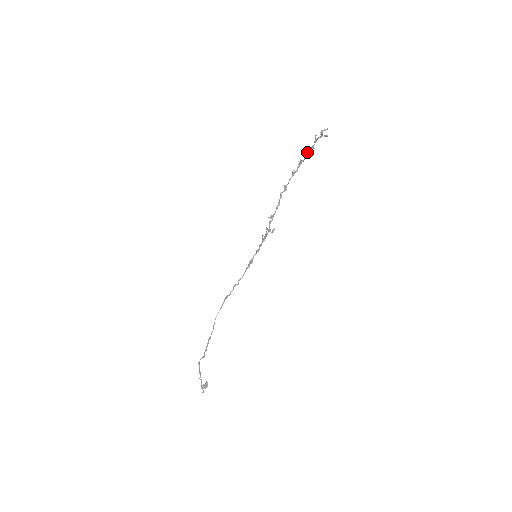
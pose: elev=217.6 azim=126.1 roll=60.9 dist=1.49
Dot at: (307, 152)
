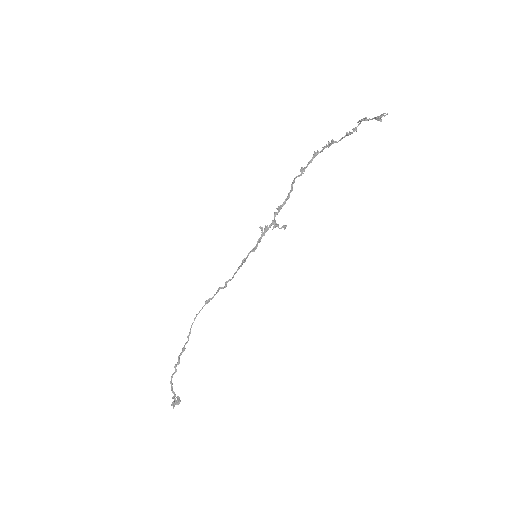
Dot at: (347, 134)
